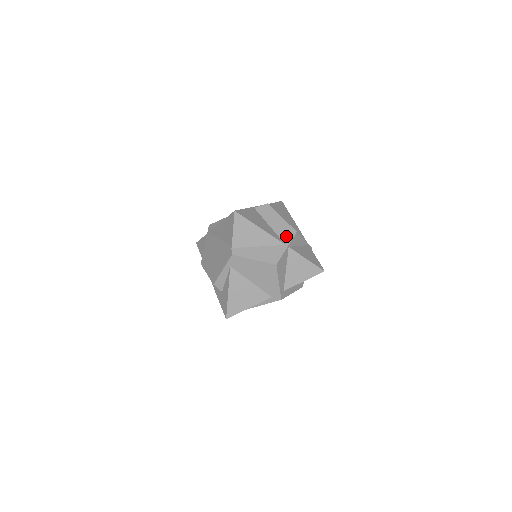
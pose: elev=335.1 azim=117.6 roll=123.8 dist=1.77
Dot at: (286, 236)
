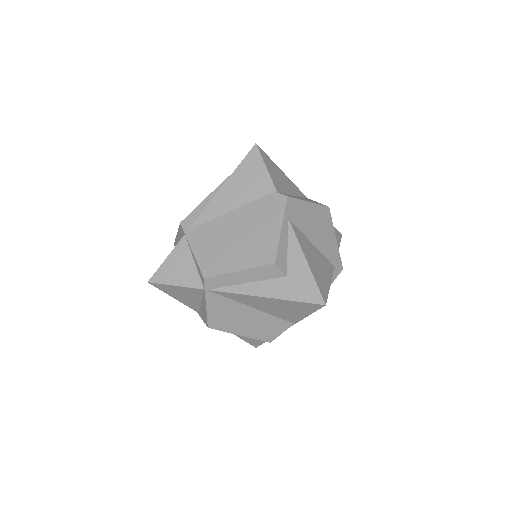
Dot at: occluded
